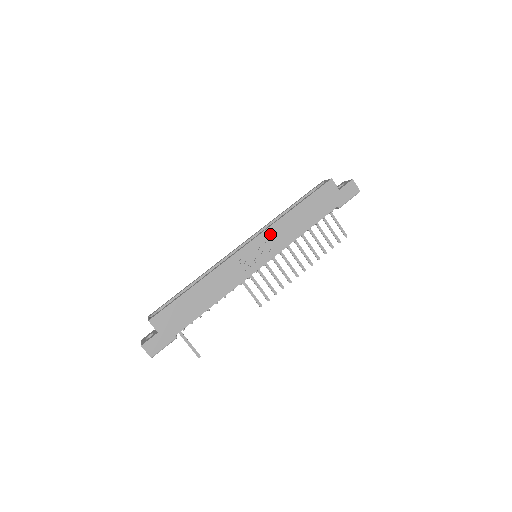
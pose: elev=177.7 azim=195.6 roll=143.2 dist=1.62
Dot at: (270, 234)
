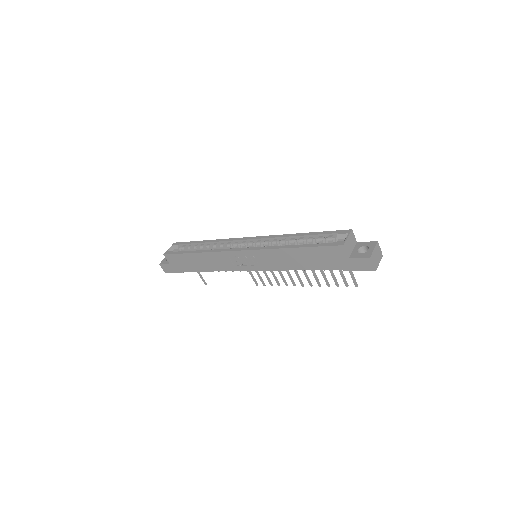
Dot at: (264, 254)
